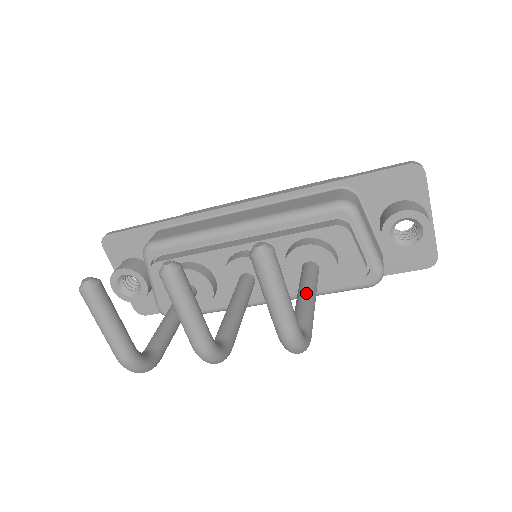
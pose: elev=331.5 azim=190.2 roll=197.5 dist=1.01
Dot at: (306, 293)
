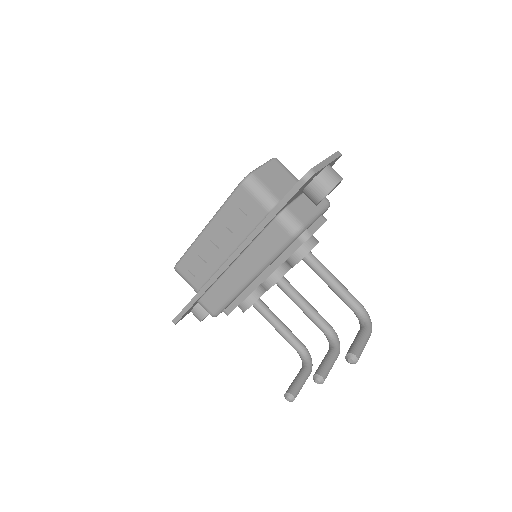
Dot at: (333, 286)
